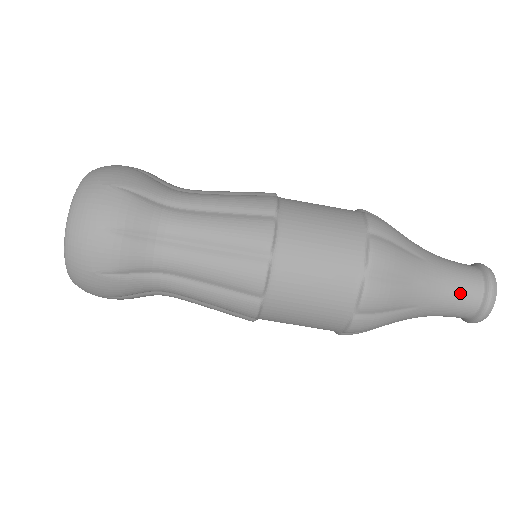
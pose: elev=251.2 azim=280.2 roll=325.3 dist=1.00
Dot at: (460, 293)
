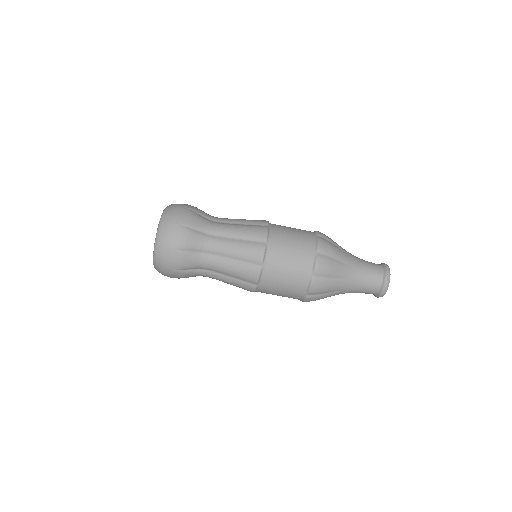
Dot at: (370, 273)
